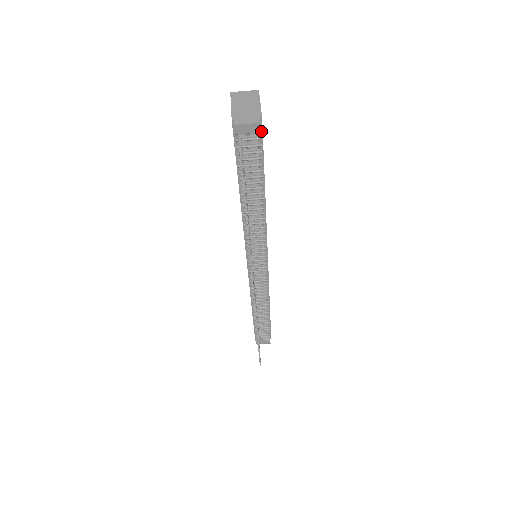
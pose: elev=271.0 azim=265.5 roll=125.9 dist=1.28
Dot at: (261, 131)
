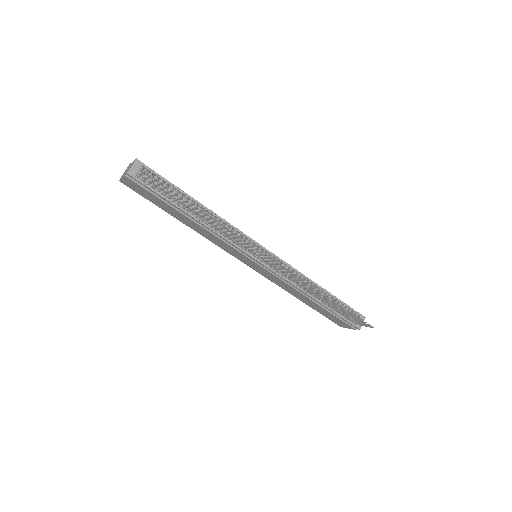
Dot at: (145, 166)
